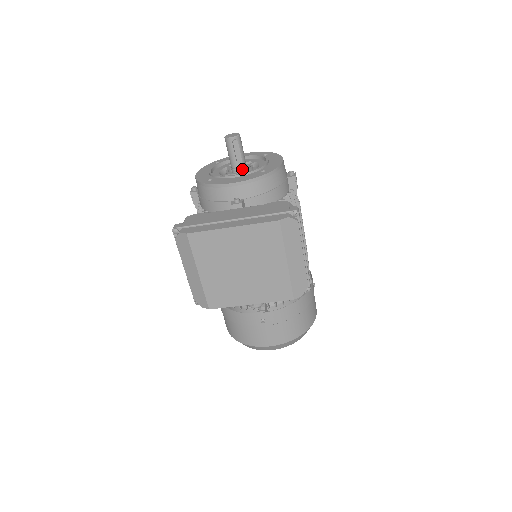
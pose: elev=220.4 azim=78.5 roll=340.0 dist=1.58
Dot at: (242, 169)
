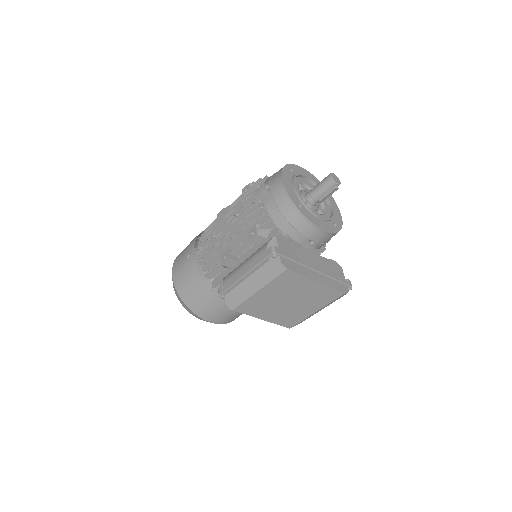
Dot at: occluded
